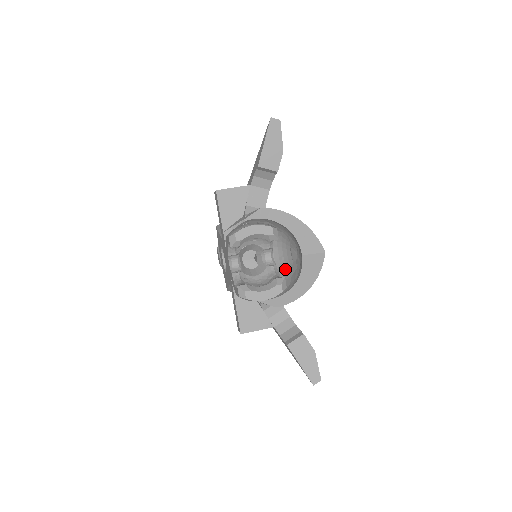
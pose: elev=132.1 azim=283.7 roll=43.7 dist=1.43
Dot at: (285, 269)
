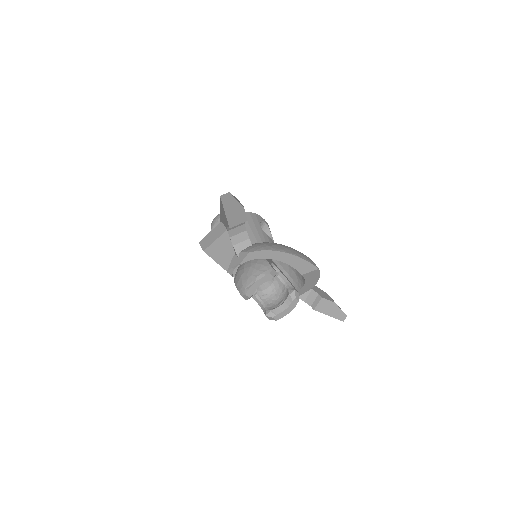
Dot at: (287, 265)
